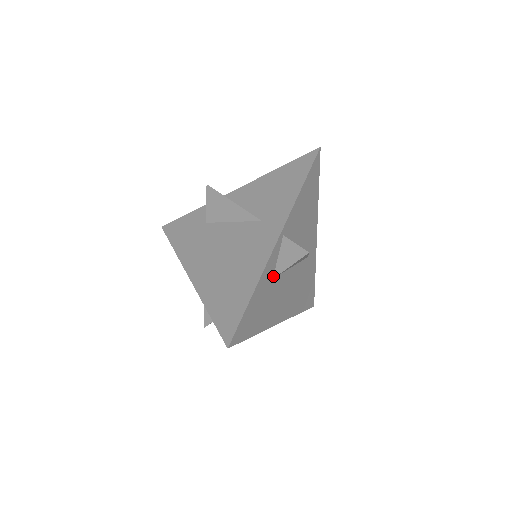
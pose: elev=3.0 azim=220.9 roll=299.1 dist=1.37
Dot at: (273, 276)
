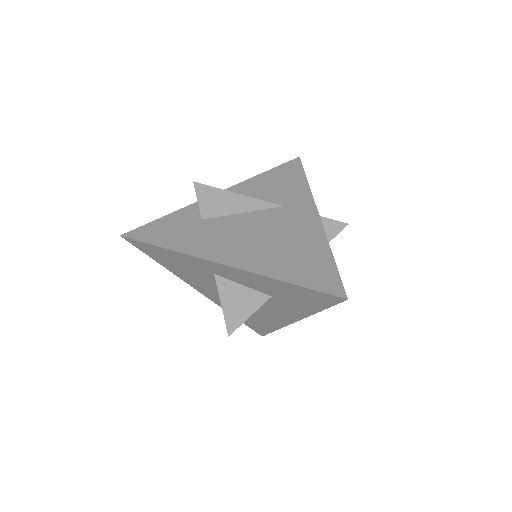
Dot at: occluded
